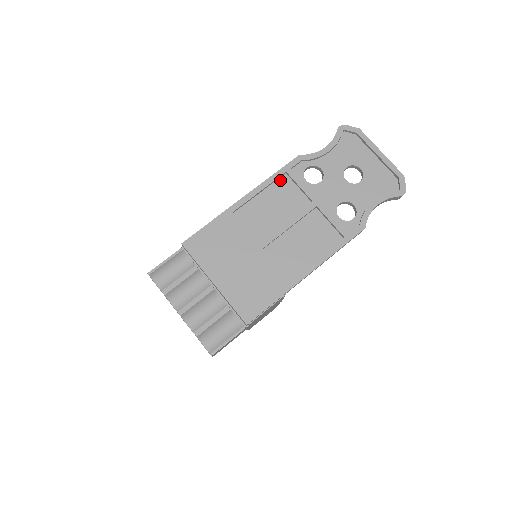
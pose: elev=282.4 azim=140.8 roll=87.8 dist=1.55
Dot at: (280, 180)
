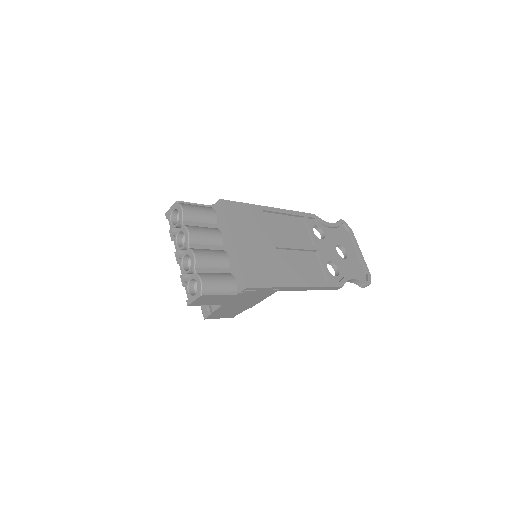
Dot at: (298, 218)
